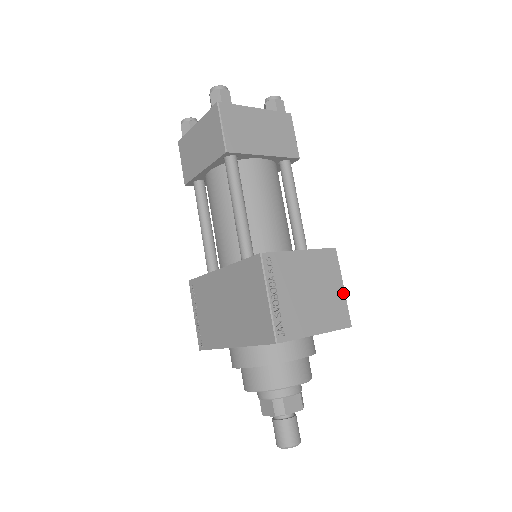
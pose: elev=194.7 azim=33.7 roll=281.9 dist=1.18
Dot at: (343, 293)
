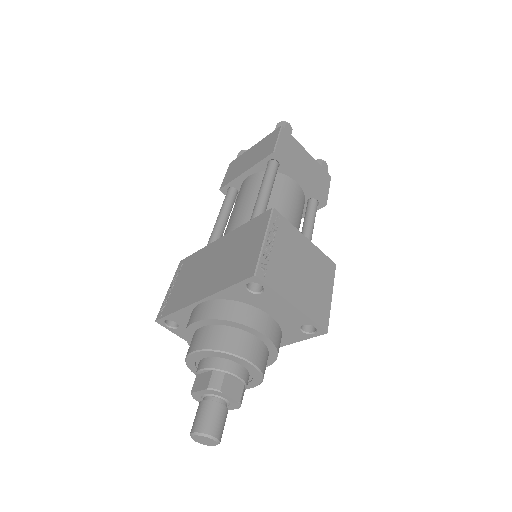
Dot at: (330, 300)
